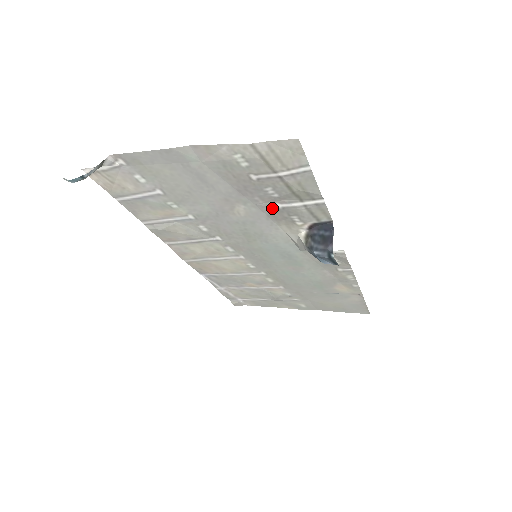
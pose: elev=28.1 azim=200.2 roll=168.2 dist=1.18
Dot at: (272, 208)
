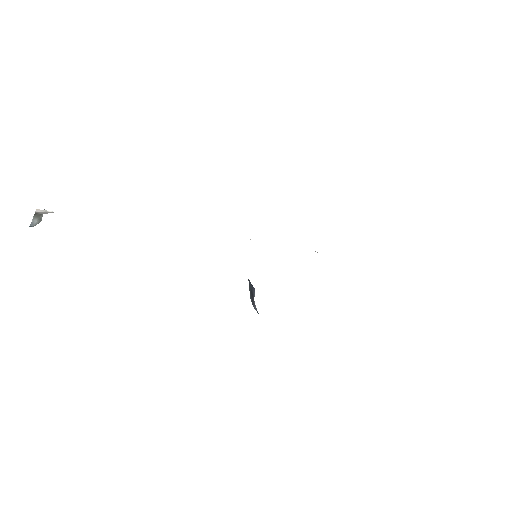
Dot at: occluded
